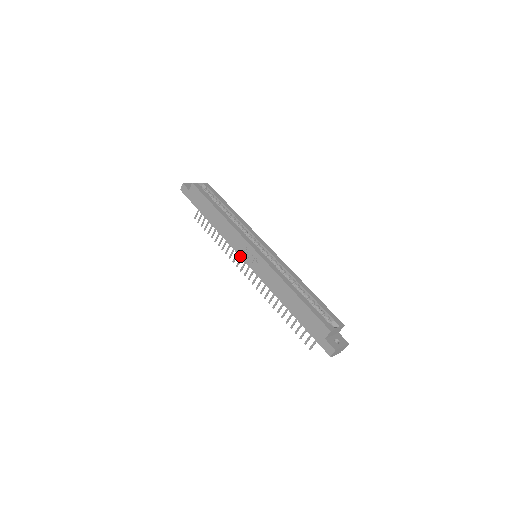
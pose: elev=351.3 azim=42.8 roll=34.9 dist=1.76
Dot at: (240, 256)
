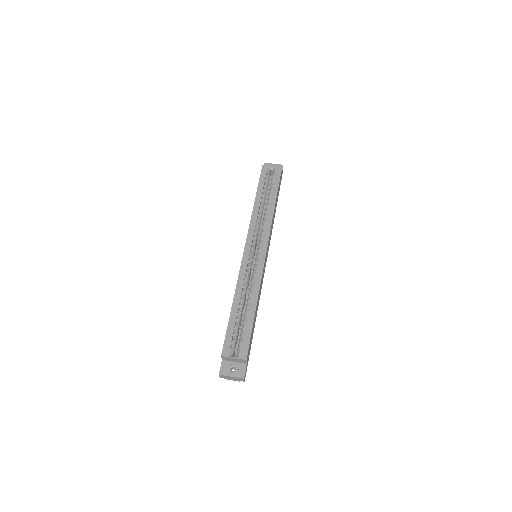
Dot at: occluded
